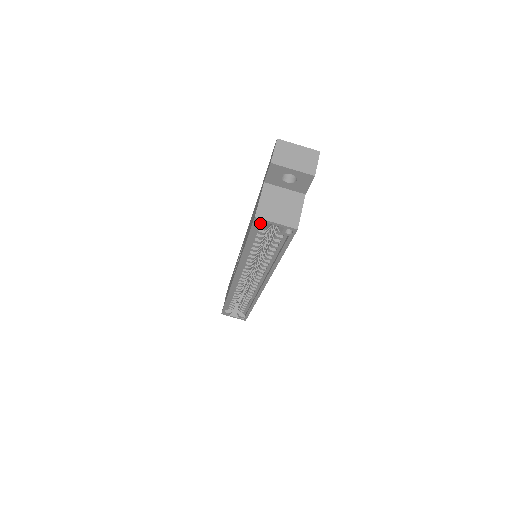
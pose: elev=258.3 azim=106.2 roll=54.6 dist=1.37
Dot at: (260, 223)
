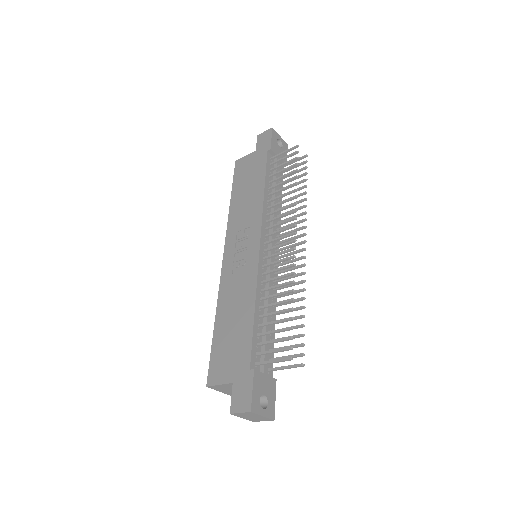
Dot at: occluded
